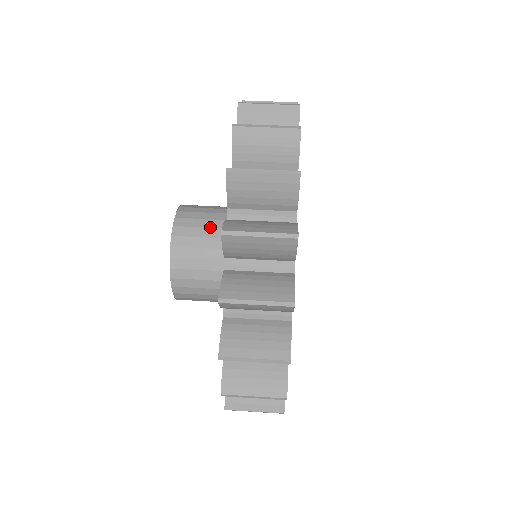
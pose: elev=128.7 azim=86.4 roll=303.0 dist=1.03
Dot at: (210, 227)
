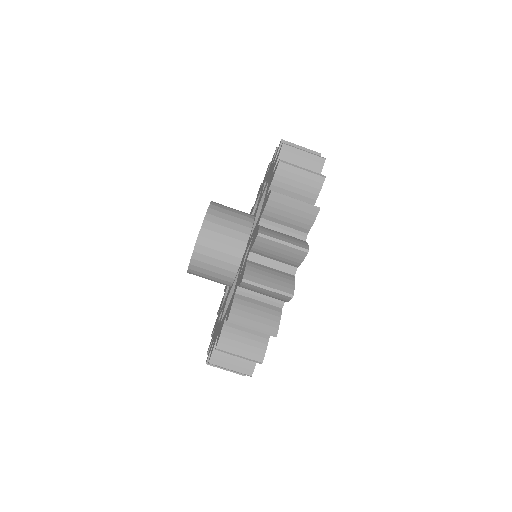
Dot at: (221, 260)
